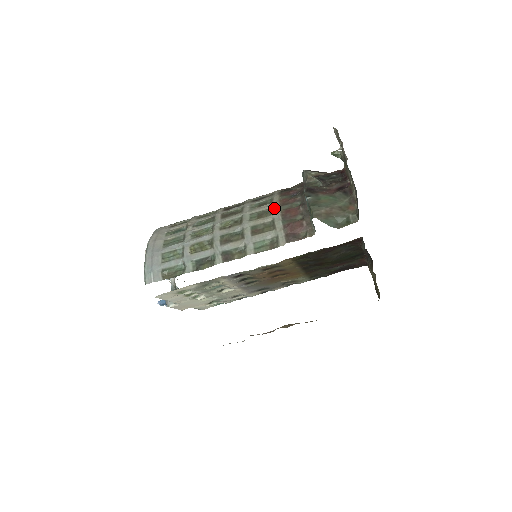
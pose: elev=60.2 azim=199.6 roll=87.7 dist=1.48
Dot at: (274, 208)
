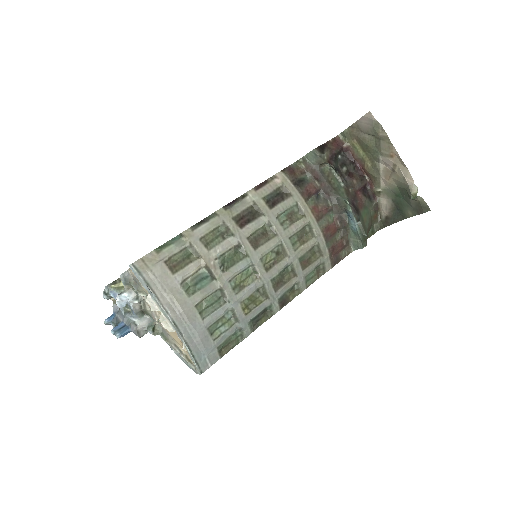
Dot at: (313, 226)
